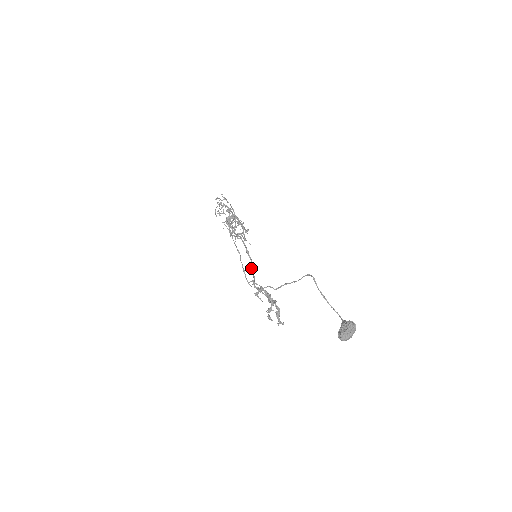
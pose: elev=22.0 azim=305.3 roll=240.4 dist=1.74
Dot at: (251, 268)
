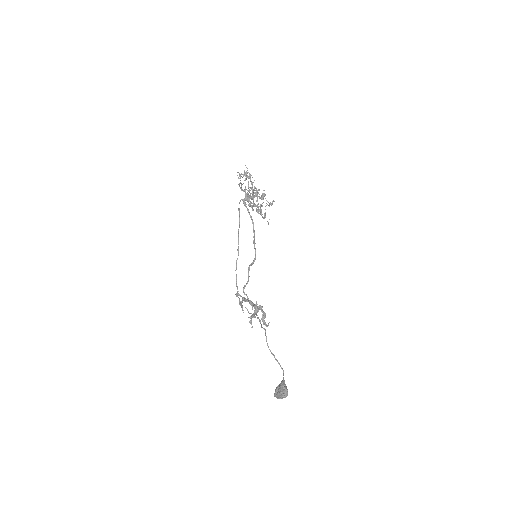
Dot at: (248, 268)
